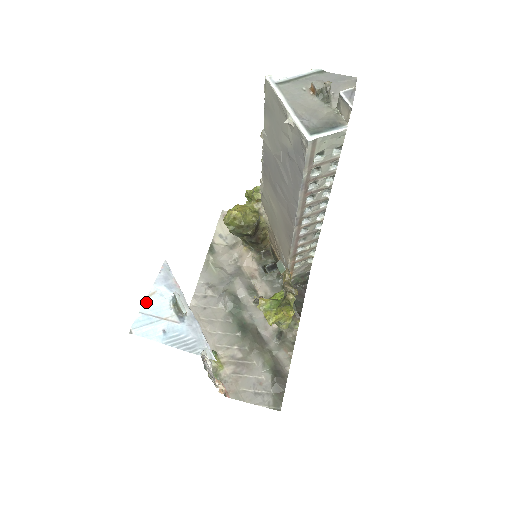
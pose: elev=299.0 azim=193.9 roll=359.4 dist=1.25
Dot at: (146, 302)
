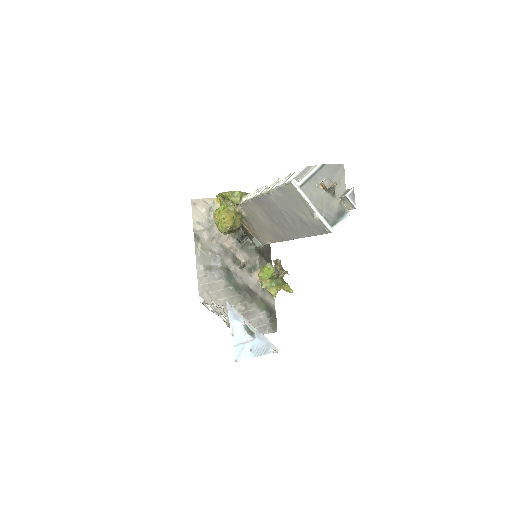
Dot at: (233, 337)
